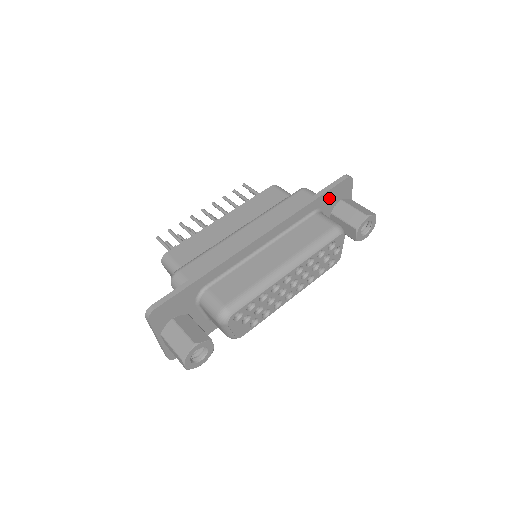
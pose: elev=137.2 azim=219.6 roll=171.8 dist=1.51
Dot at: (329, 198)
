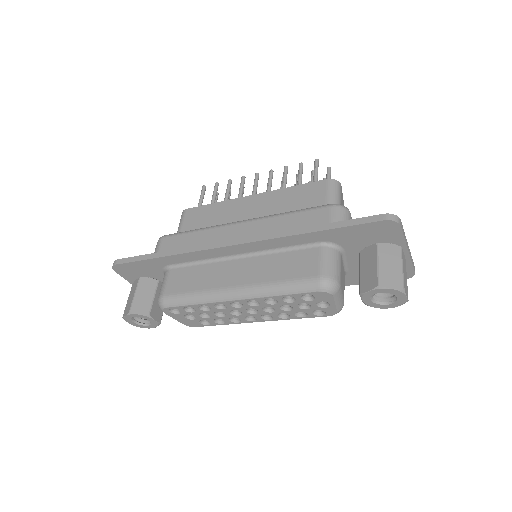
Dot at: (350, 235)
